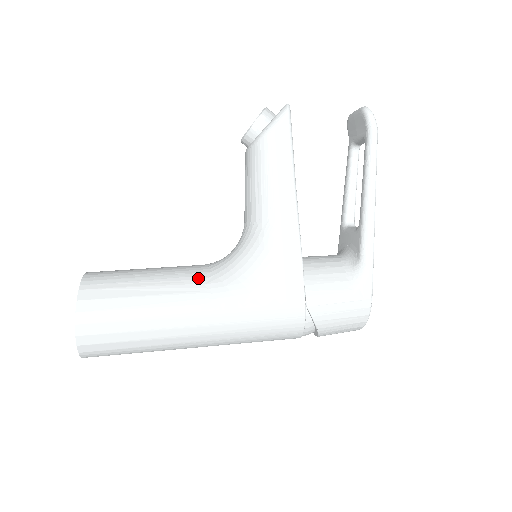
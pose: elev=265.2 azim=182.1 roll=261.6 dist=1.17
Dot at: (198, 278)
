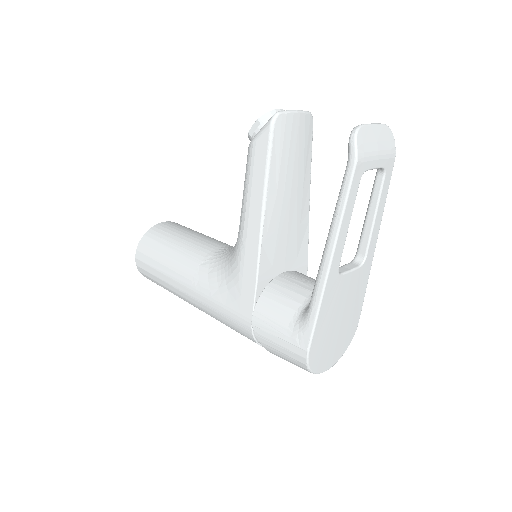
Dot at: (200, 258)
